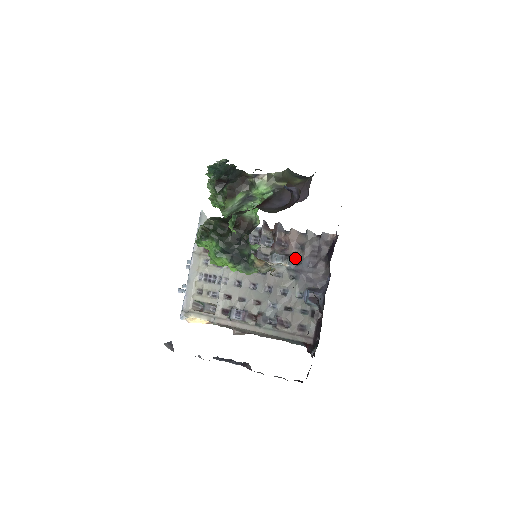
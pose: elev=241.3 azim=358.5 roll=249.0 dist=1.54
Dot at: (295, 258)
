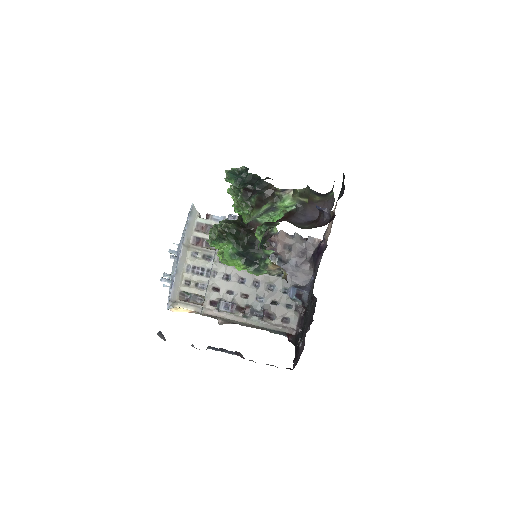
Dot at: (283, 257)
